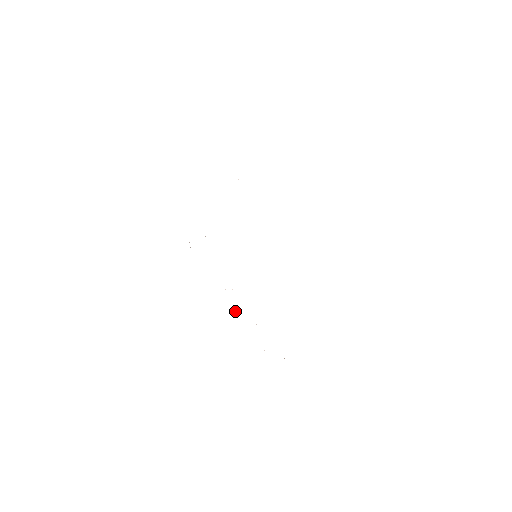
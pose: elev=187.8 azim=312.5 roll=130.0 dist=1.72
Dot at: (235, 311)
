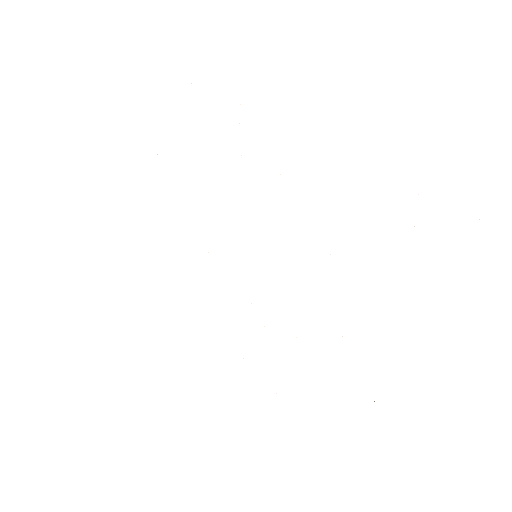
Dot at: occluded
